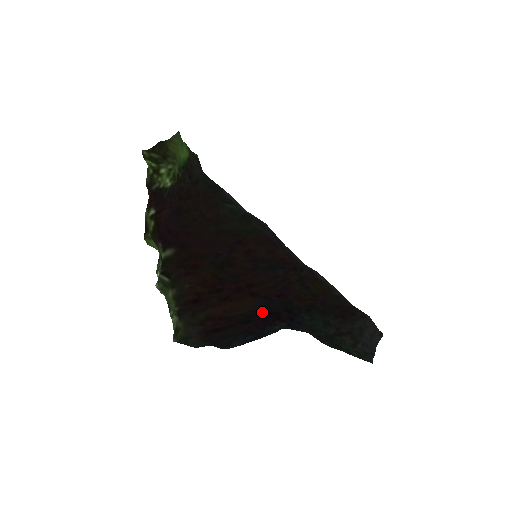
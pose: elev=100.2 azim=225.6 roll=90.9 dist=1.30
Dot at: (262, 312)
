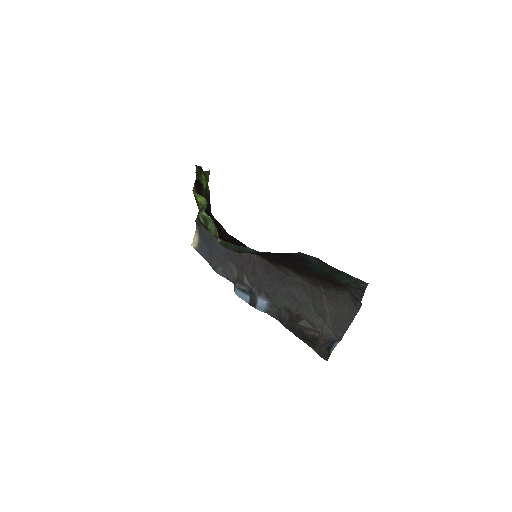
Dot at: occluded
